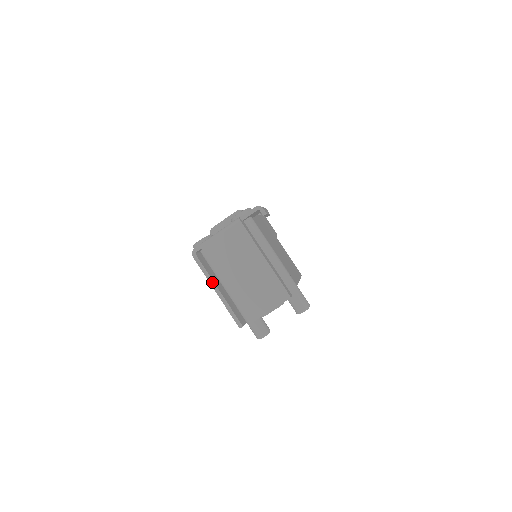
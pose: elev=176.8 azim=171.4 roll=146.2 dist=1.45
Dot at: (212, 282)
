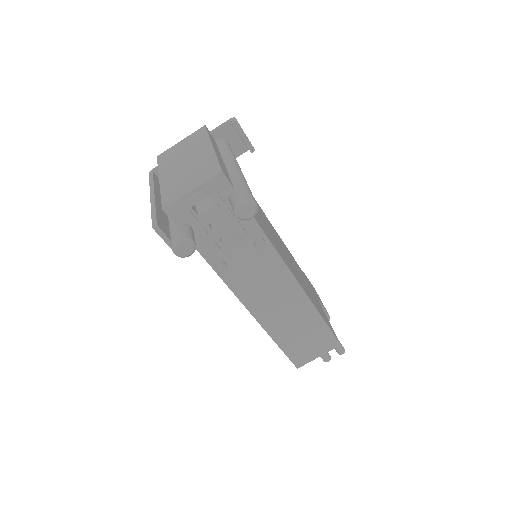
Dot at: (152, 190)
